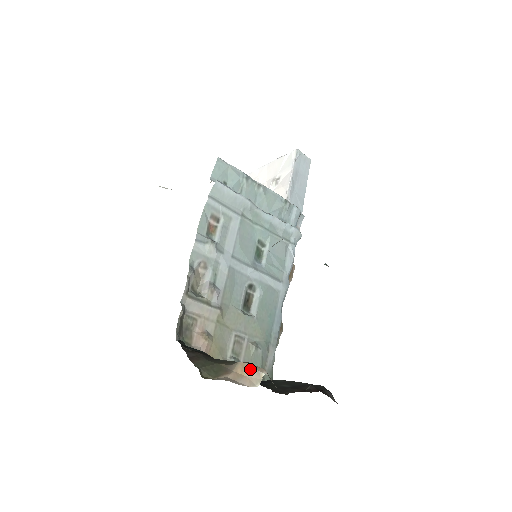
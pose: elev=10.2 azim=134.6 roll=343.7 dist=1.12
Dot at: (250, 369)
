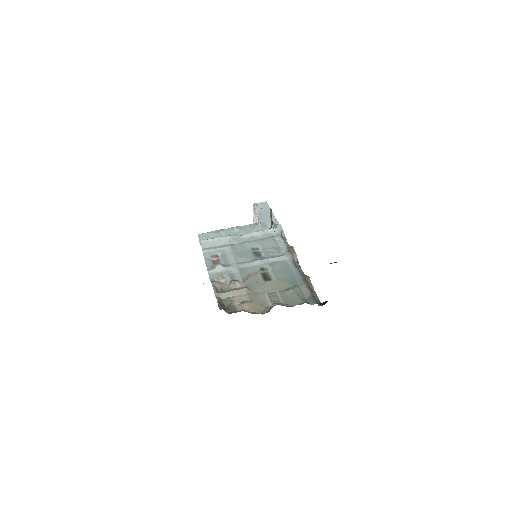
Dot at: (250, 275)
